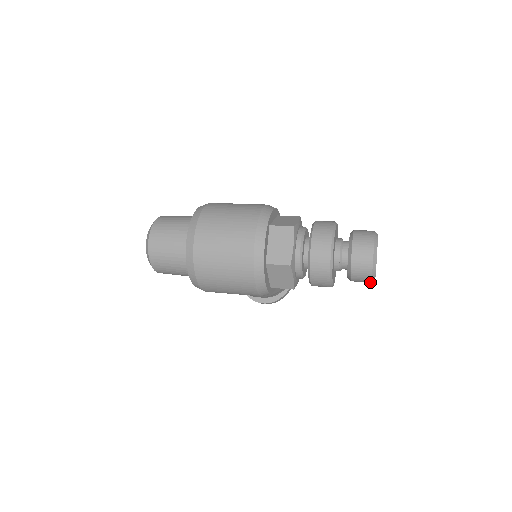
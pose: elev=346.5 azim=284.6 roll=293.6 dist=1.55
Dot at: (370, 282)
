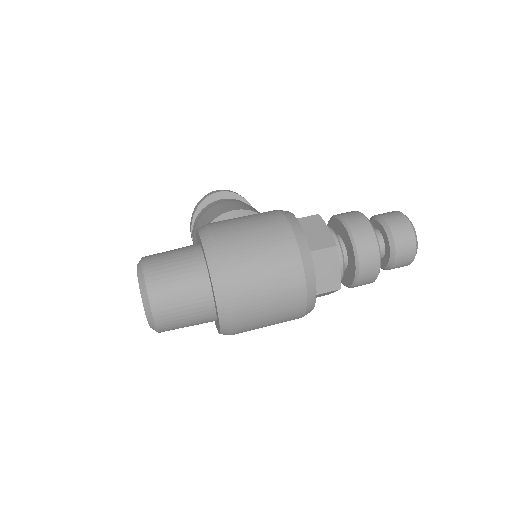
Dot at: occluded
